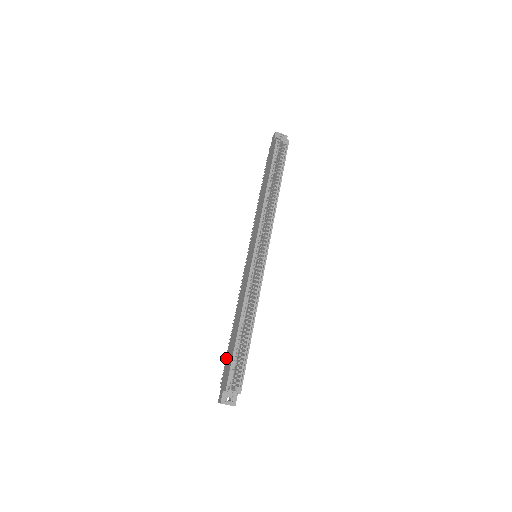
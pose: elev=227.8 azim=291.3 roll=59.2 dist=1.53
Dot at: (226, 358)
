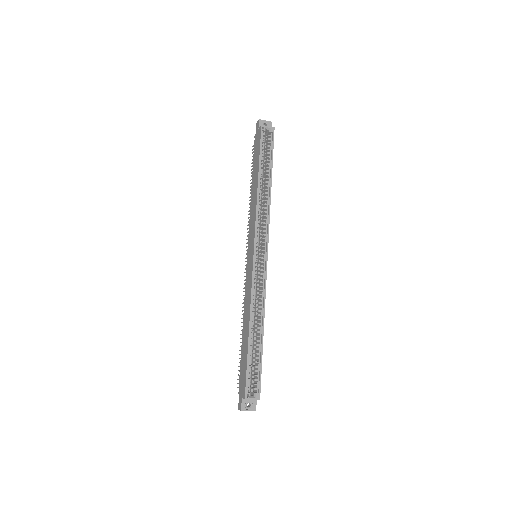
Dot at: (240, 364)
